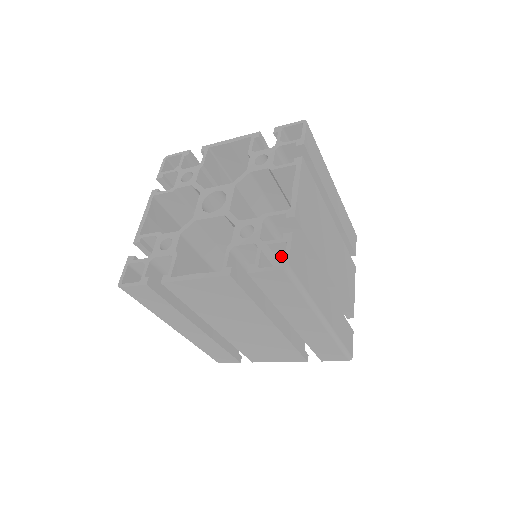
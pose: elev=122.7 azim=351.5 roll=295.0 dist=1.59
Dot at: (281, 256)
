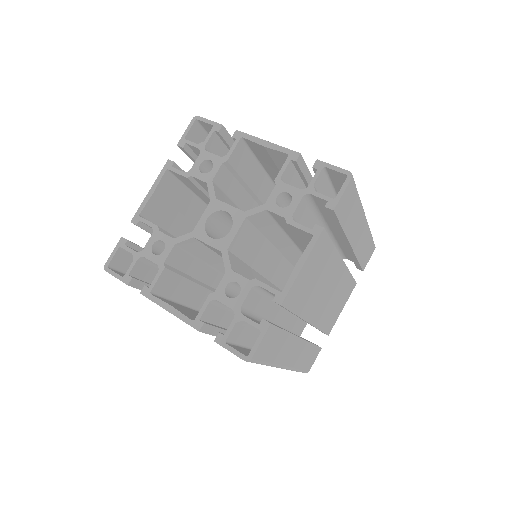
Dot at: occluded
